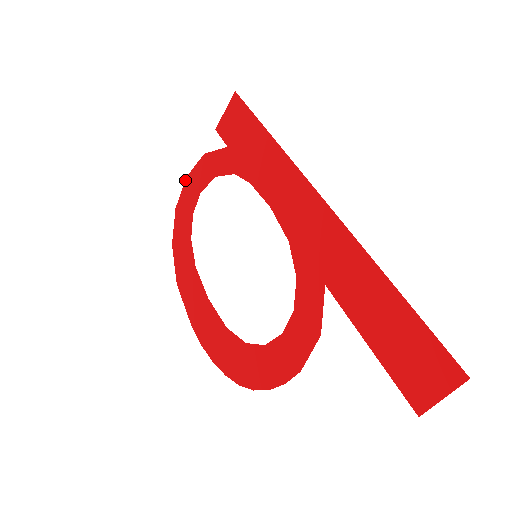
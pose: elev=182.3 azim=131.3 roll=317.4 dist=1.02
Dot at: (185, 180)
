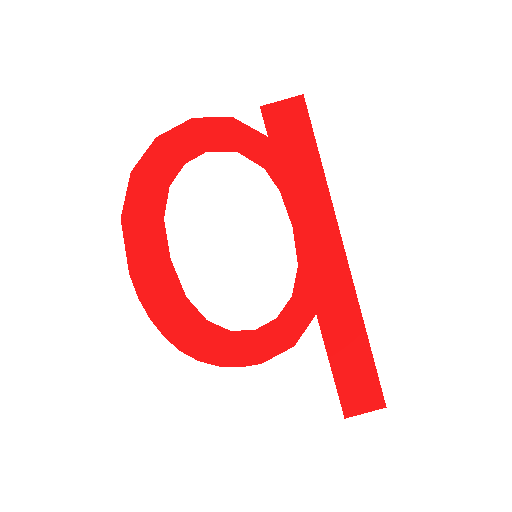
Dot at: (188, 120)
